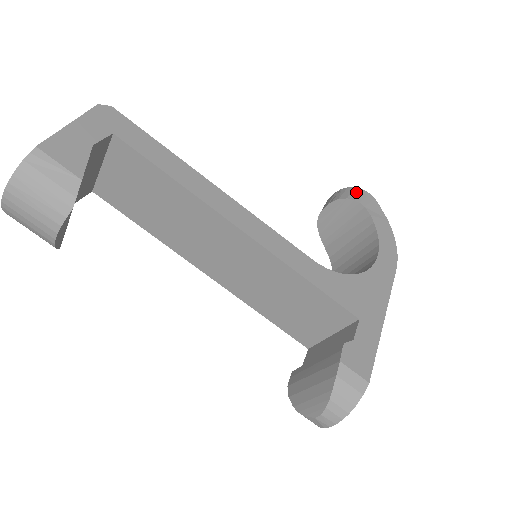
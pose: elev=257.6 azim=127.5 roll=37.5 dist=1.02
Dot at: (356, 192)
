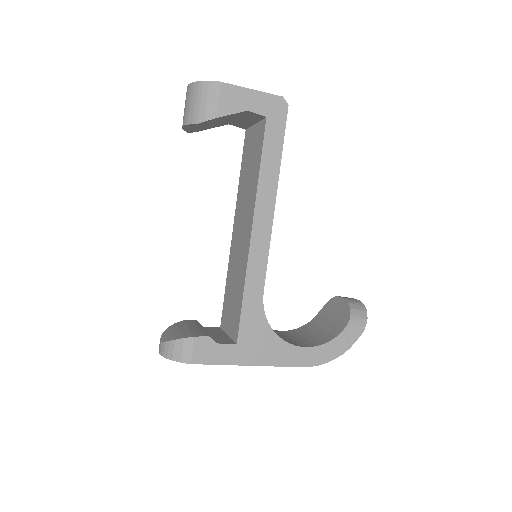
Dot at: (361, 314)
